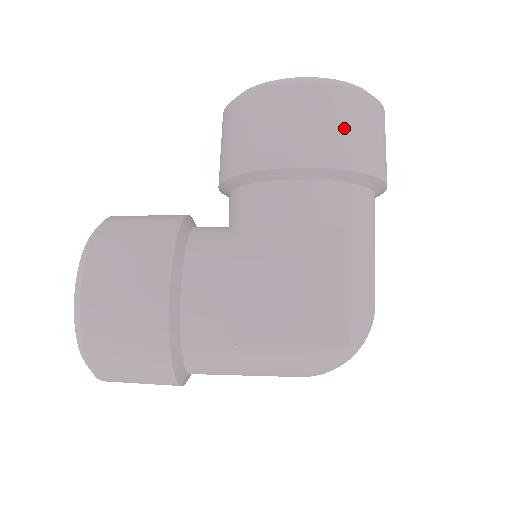
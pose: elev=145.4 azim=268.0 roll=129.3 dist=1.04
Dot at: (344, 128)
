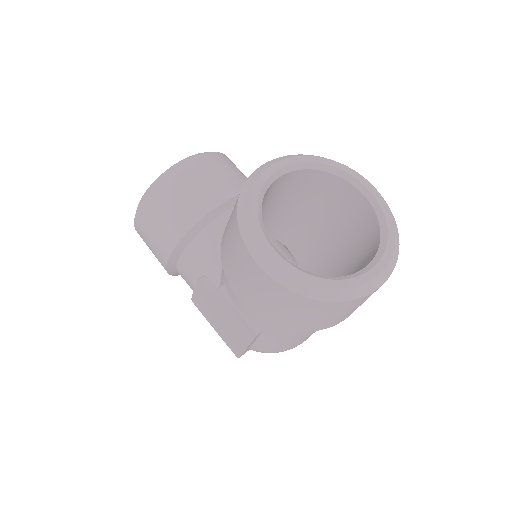
Dot at: (273, 305)
